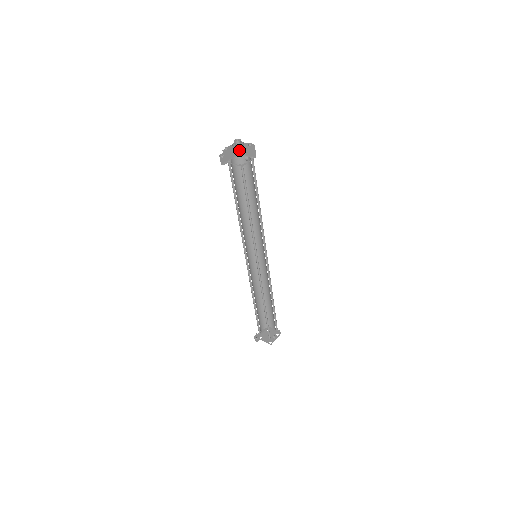
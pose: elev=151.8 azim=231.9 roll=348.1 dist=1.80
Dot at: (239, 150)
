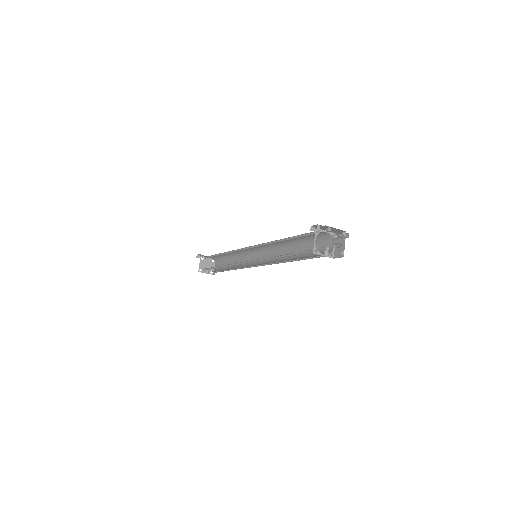
Dot at: (328, 248)
